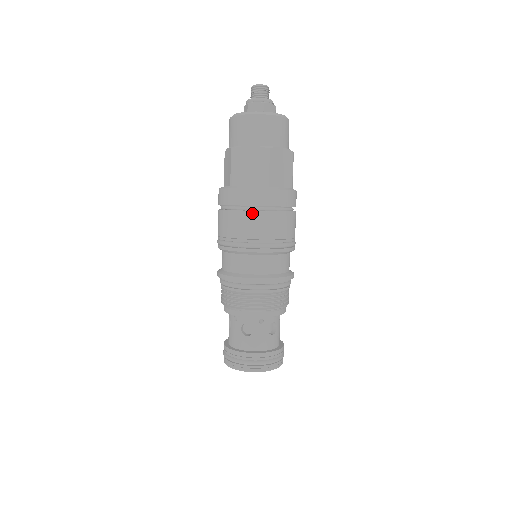
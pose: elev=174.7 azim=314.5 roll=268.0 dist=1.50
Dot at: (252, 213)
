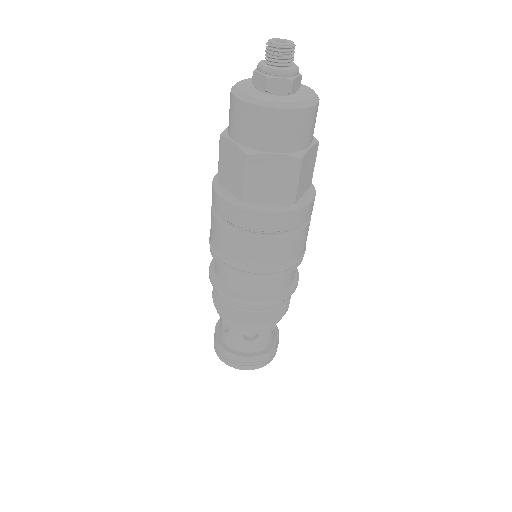
Dot at: (274, 239)
